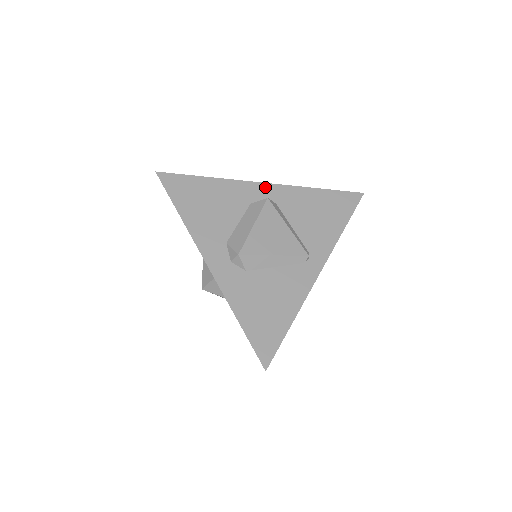
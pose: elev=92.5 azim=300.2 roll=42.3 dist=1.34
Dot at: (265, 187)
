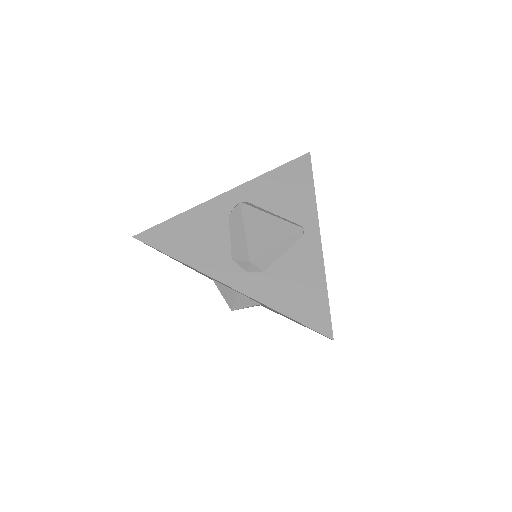
Dot at: (230, 194)
